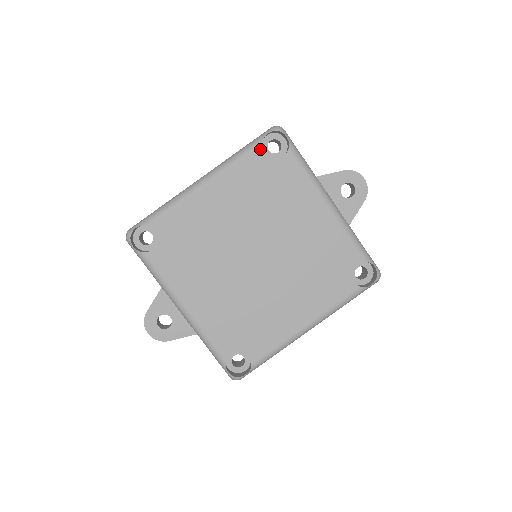
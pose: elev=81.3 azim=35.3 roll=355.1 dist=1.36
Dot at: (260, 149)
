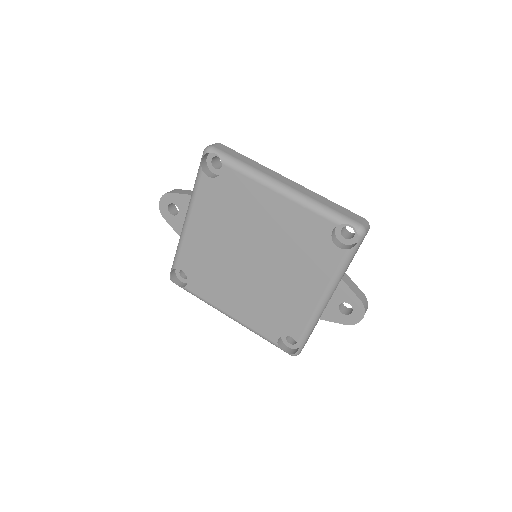
Dot at: (333, 225)
